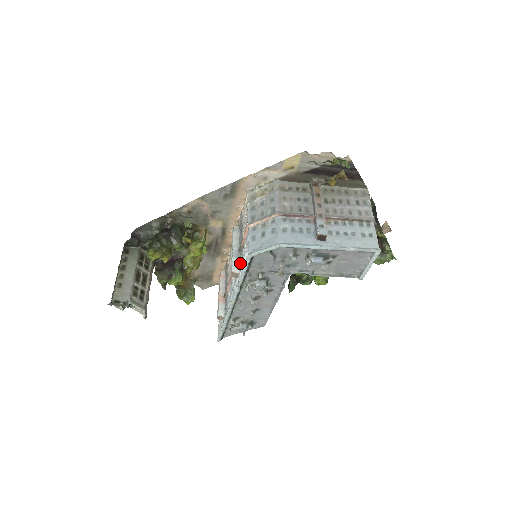
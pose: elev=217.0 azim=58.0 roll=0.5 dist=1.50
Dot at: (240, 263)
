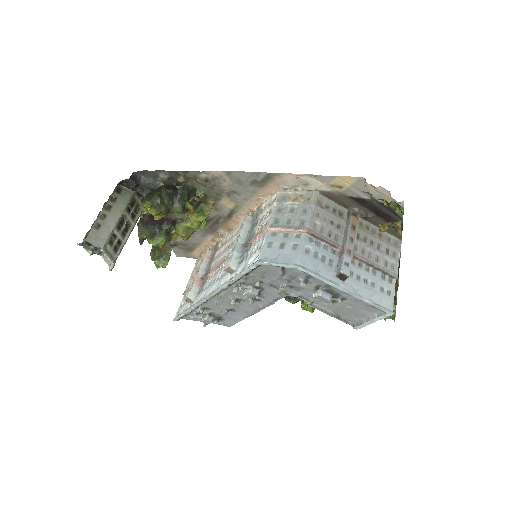
Dot at: (240, 260)
